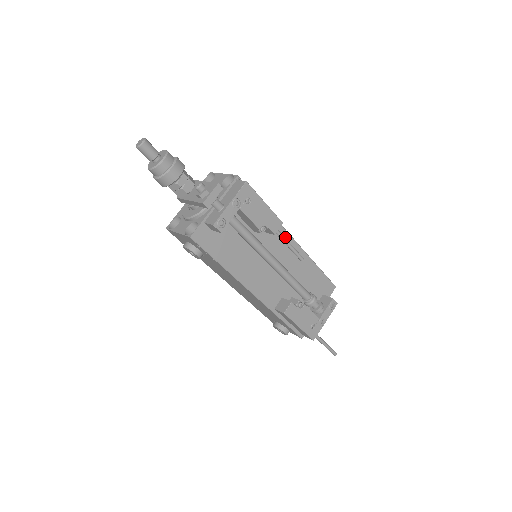
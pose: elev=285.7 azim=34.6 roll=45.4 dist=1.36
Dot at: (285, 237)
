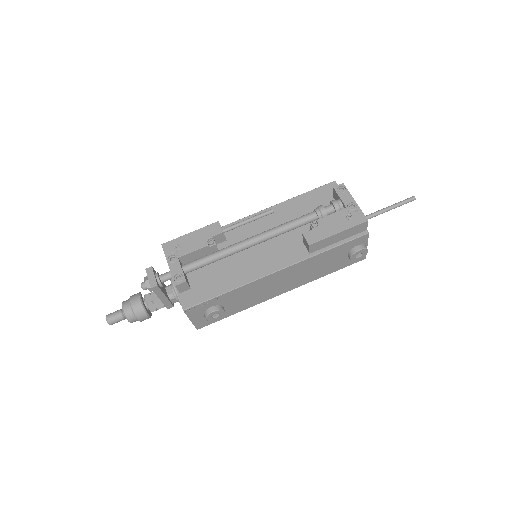
Dot at: occluded
